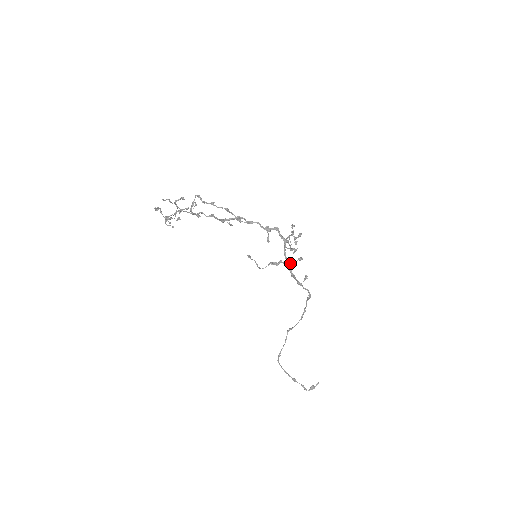
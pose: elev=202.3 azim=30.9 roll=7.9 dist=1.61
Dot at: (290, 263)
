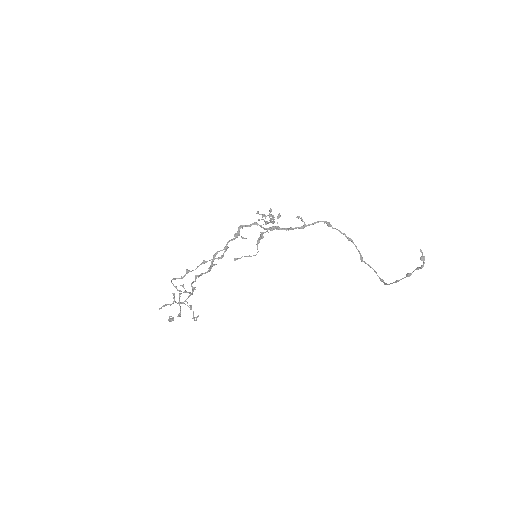
Dot at: occluded
